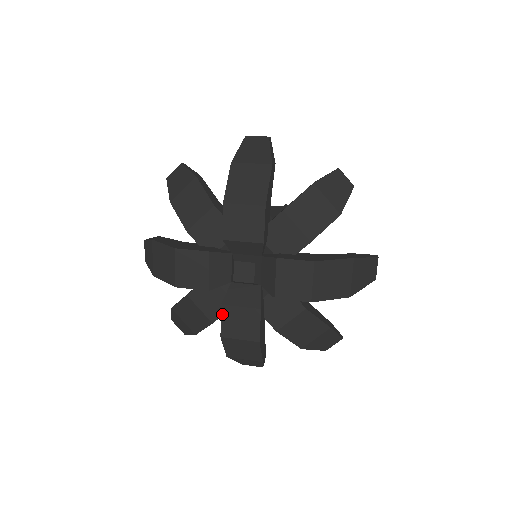
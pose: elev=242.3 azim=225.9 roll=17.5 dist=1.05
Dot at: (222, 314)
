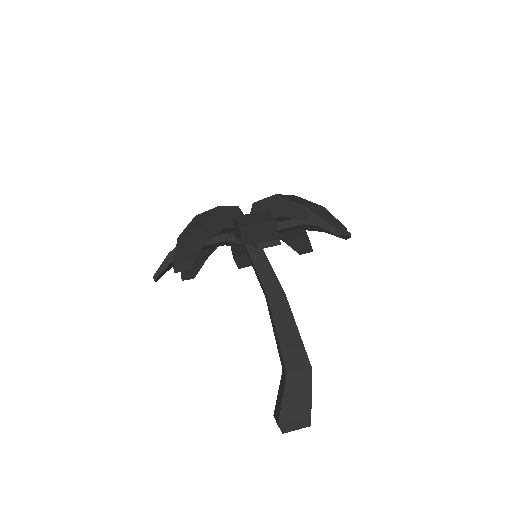
Dot at: occluded
